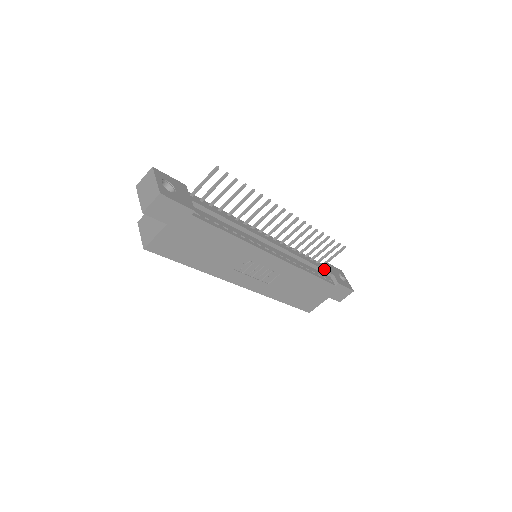
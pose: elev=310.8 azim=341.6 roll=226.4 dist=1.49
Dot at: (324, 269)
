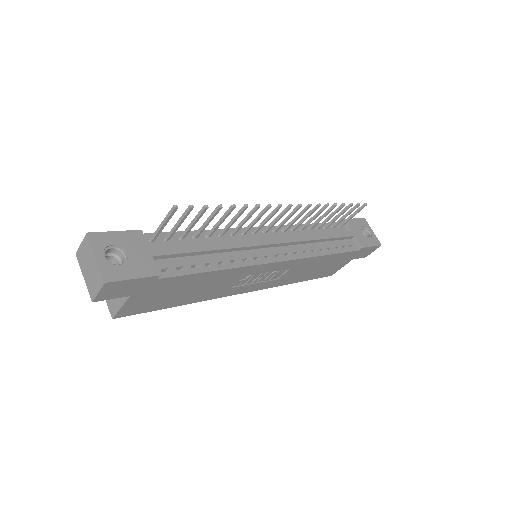
Dot at: (343, 236)
